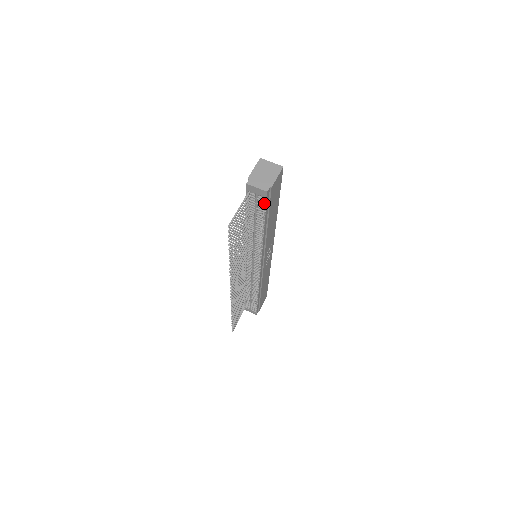
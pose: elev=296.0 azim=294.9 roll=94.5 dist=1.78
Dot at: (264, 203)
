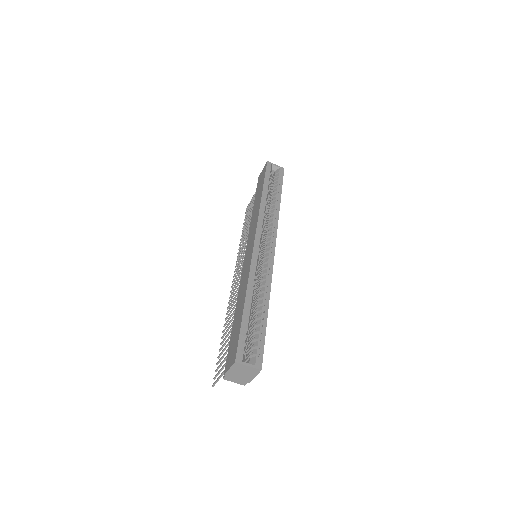
Dot at: occluded
